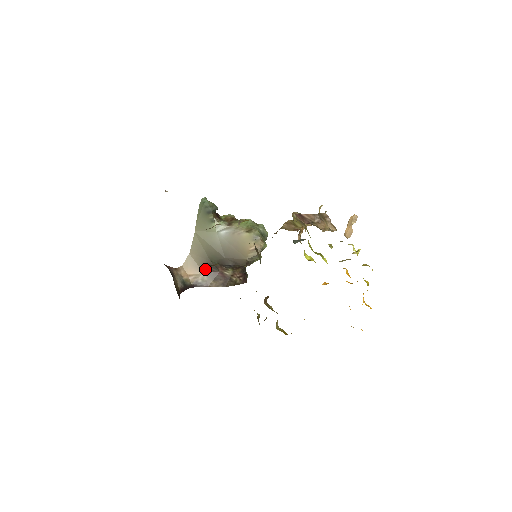
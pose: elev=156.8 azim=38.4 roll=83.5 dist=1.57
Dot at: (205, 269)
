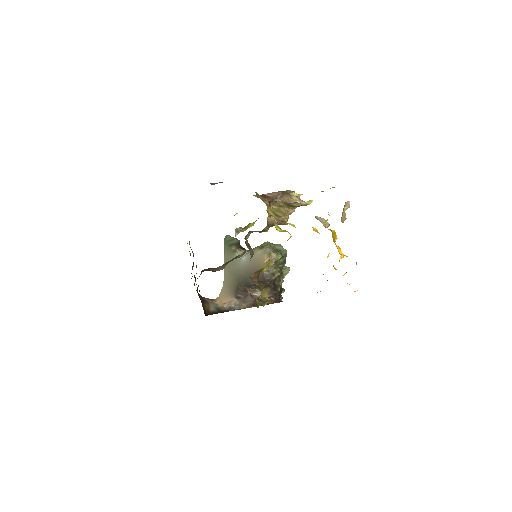
Dot at: (236, 295)
